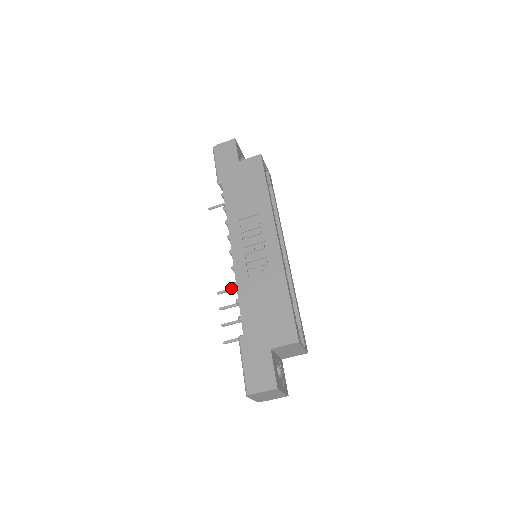
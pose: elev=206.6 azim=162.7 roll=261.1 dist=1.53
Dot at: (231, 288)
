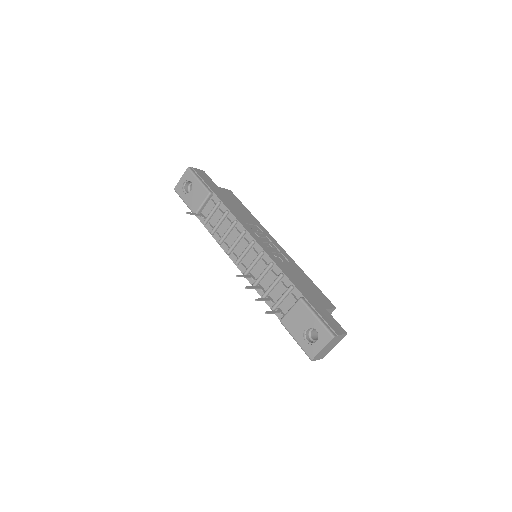
Dot at: (245, 275)
